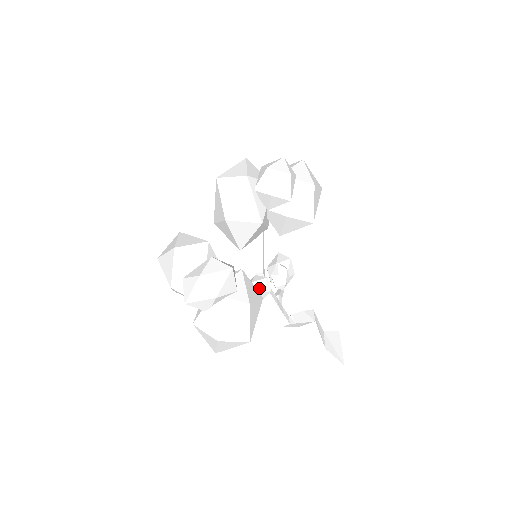
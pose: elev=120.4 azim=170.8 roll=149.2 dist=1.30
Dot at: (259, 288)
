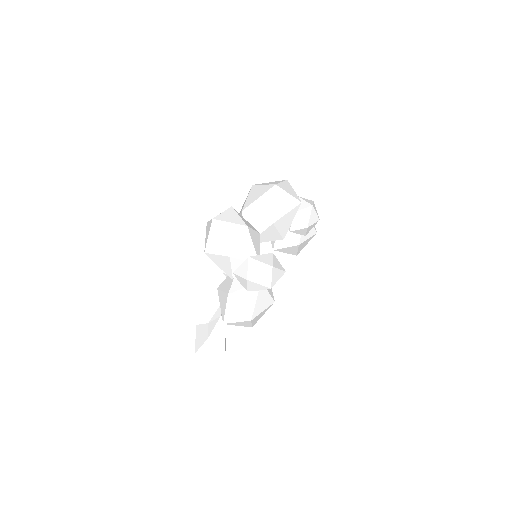
Dot at: occluded
